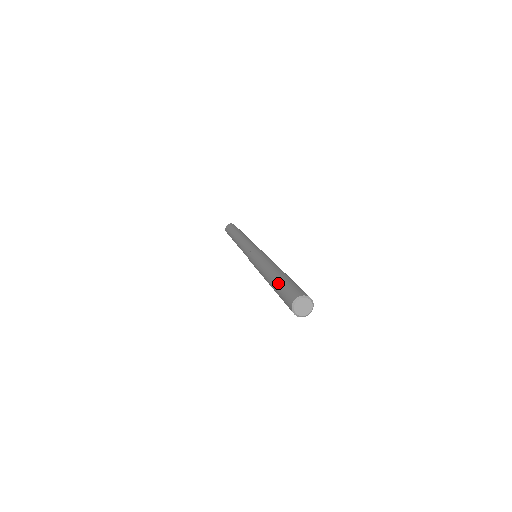
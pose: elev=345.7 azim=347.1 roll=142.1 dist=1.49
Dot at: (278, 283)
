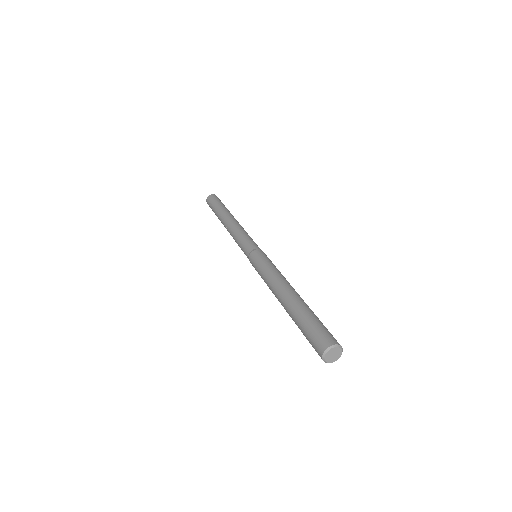
Dot at: (298, 318)
